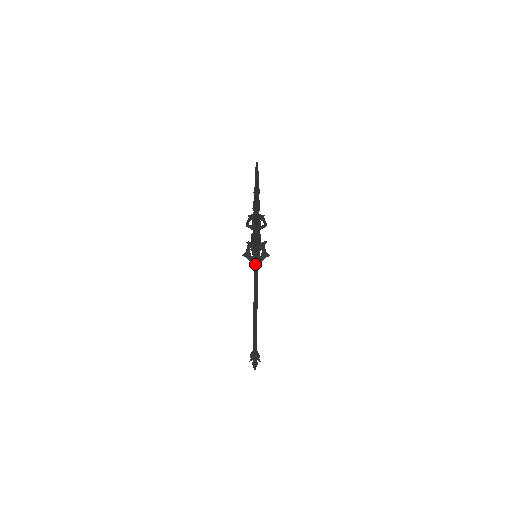
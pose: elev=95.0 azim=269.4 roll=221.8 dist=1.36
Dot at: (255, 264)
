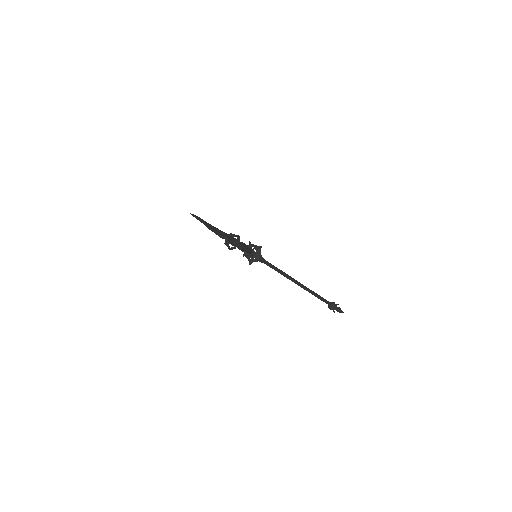
Dot at: occluded
